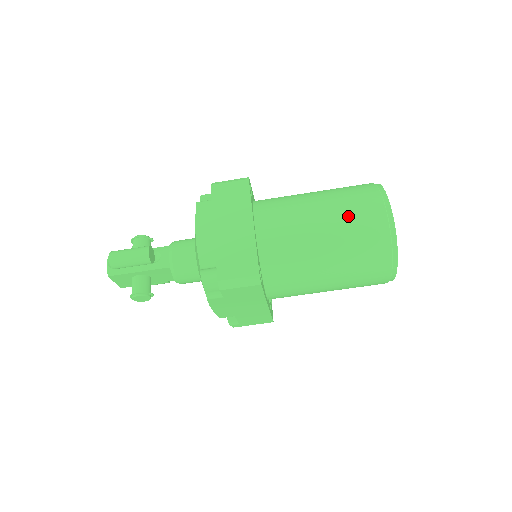
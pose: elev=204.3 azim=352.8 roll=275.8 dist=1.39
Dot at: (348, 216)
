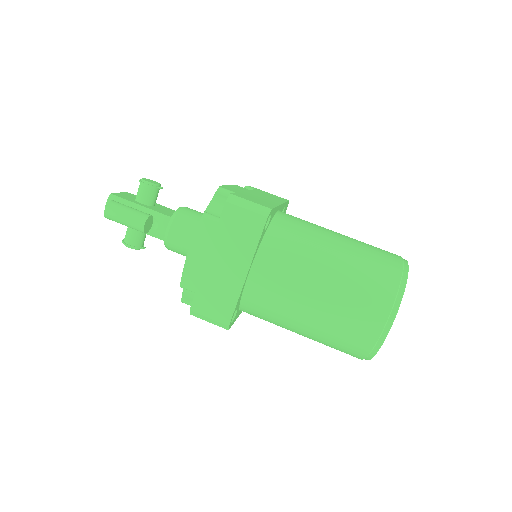
Dot at: (344, 313)
